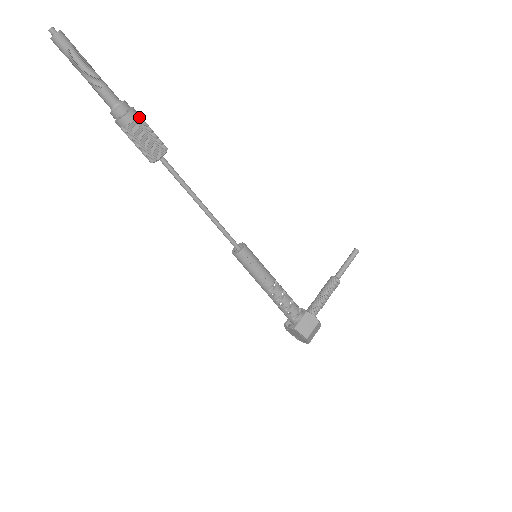
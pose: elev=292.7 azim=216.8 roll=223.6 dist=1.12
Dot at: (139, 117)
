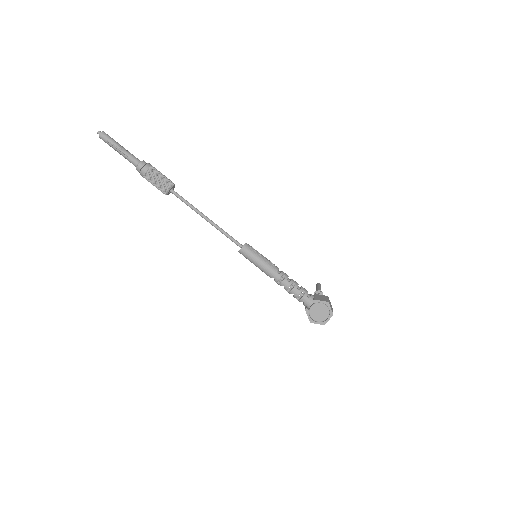
Dot at: (154, 168)
